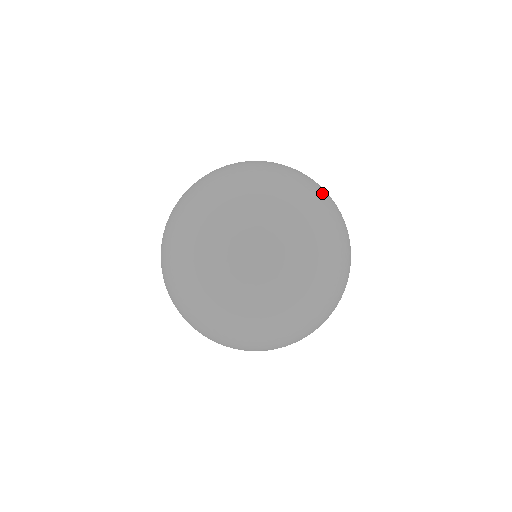
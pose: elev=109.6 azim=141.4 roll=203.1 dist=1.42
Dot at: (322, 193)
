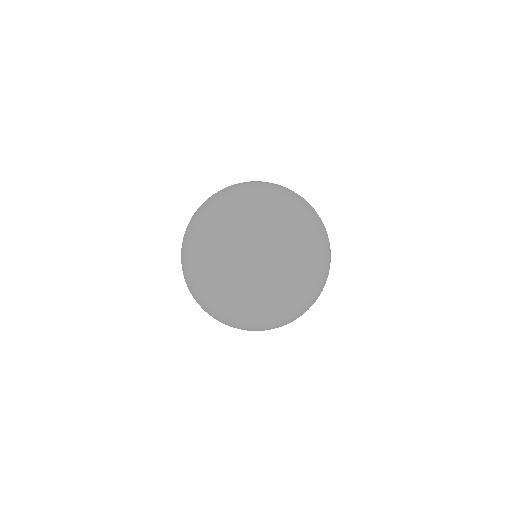
Dot at: occluded
